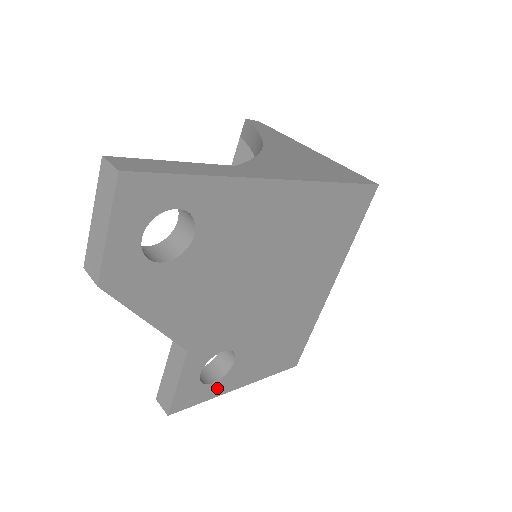
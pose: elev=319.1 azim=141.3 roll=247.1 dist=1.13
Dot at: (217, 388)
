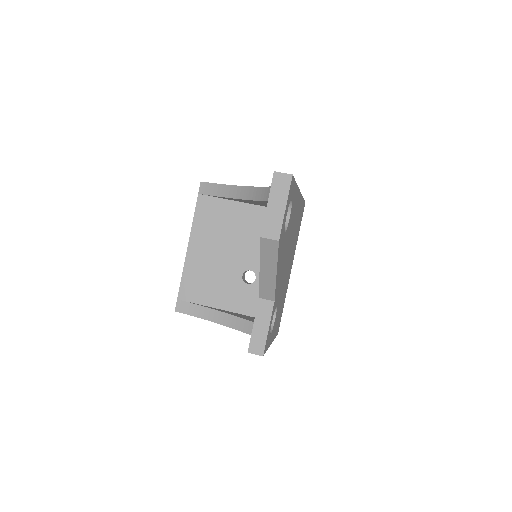
Dot at: (270, 340)
